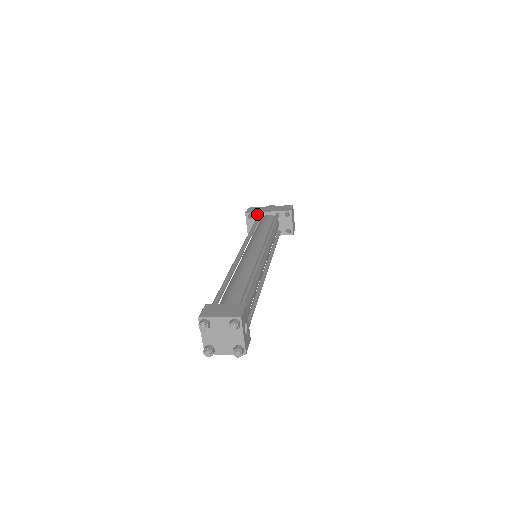
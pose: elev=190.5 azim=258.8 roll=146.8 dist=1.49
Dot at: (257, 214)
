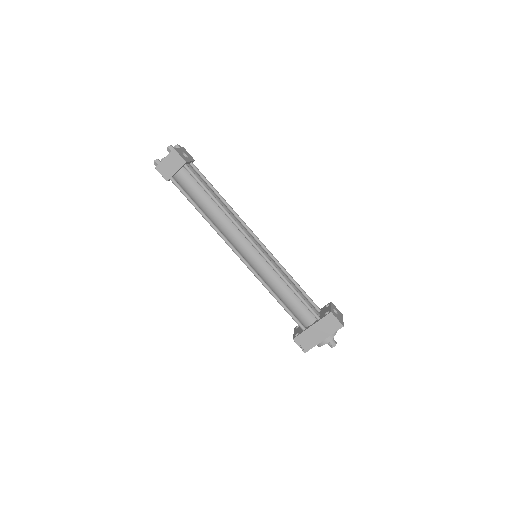
Dot at: occluded
